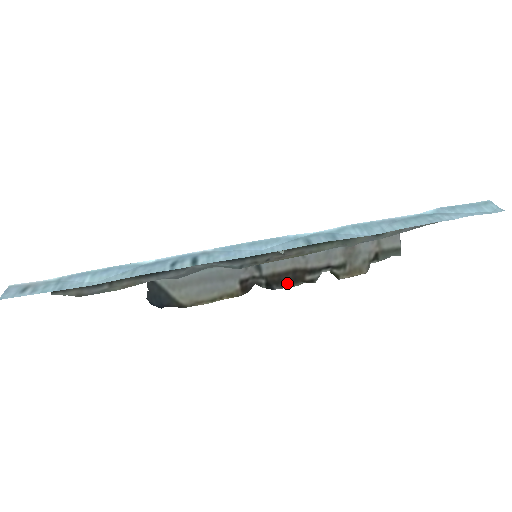
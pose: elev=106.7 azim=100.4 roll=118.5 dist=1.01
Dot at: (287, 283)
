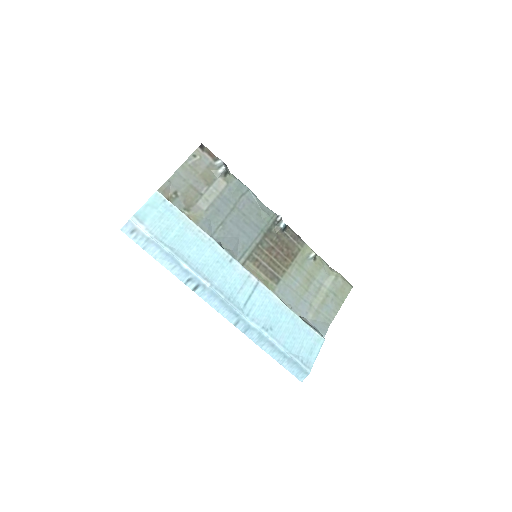
Dot at: occluded
